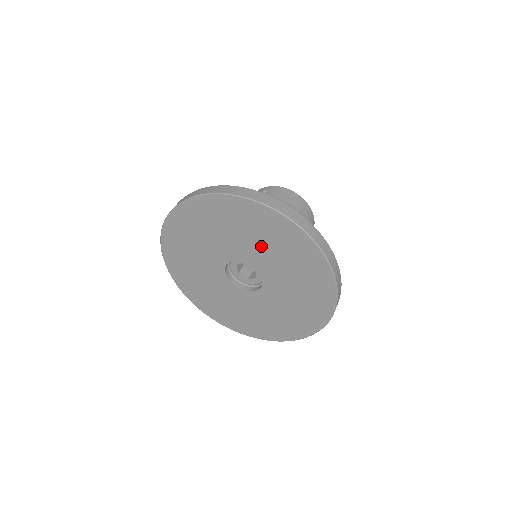
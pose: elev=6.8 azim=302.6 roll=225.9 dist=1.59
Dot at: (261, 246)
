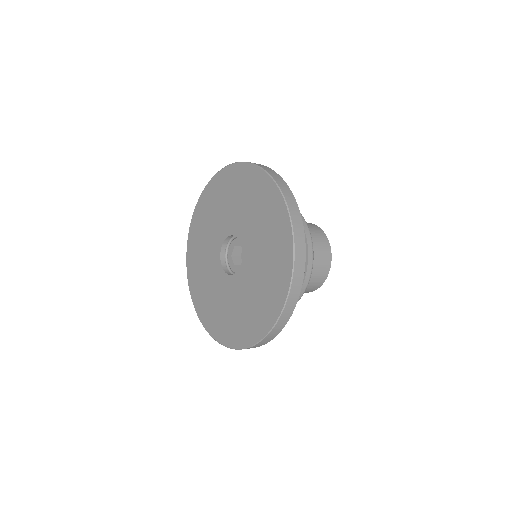
Dot at: (256, 227)
